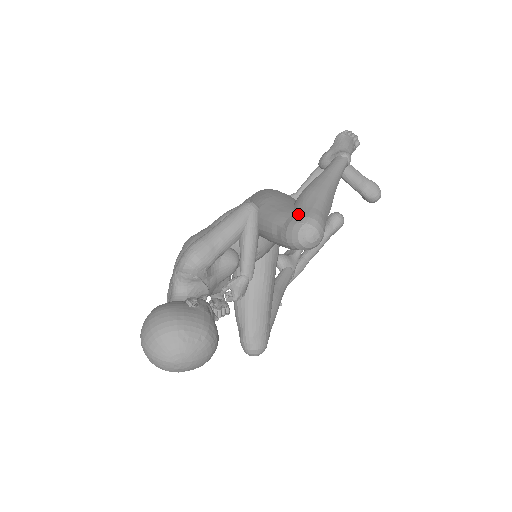
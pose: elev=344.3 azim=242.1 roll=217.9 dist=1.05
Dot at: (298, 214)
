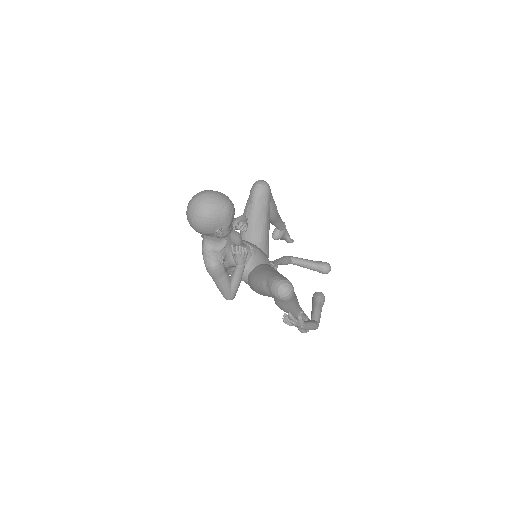
Dot at: occluded
